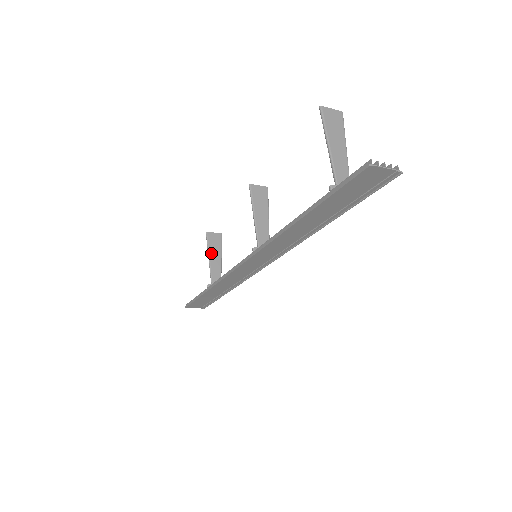
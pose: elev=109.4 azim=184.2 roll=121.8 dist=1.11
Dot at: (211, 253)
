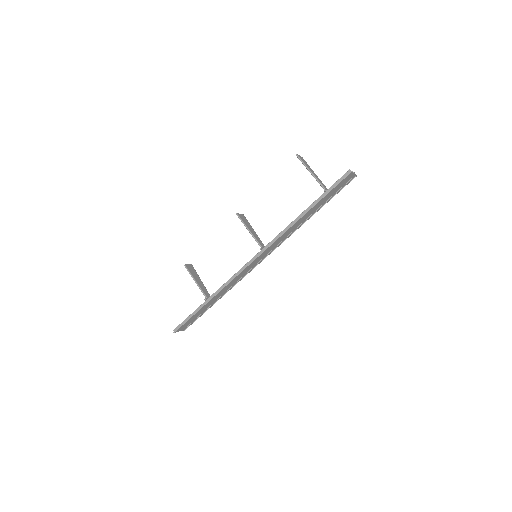
Dot at: (195, 278)
